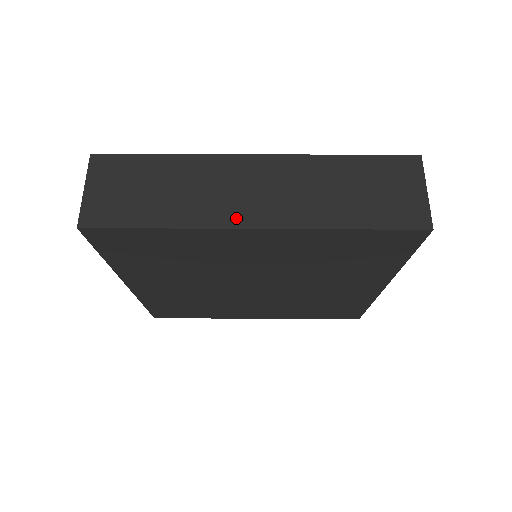
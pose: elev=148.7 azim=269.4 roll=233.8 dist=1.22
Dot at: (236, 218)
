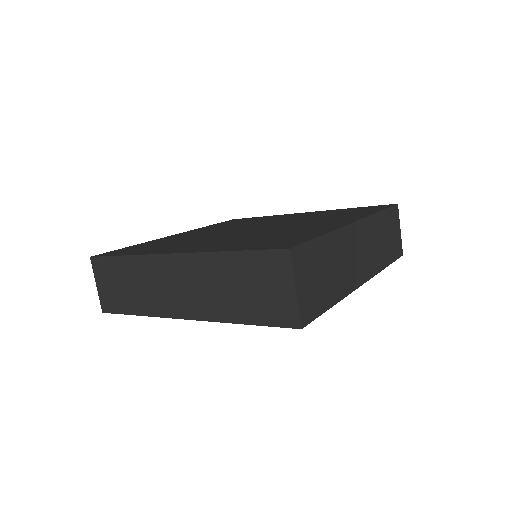
Dot at: (358, 279)
